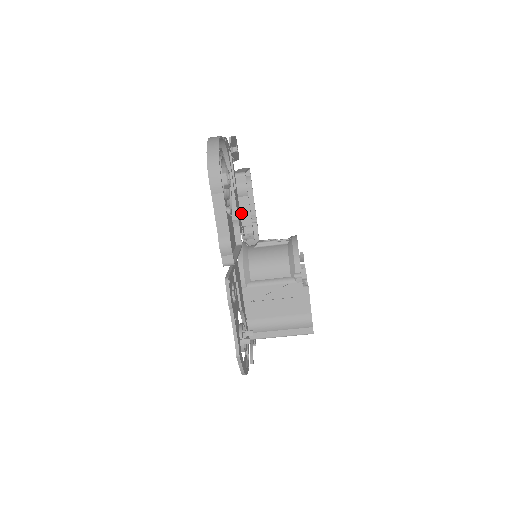
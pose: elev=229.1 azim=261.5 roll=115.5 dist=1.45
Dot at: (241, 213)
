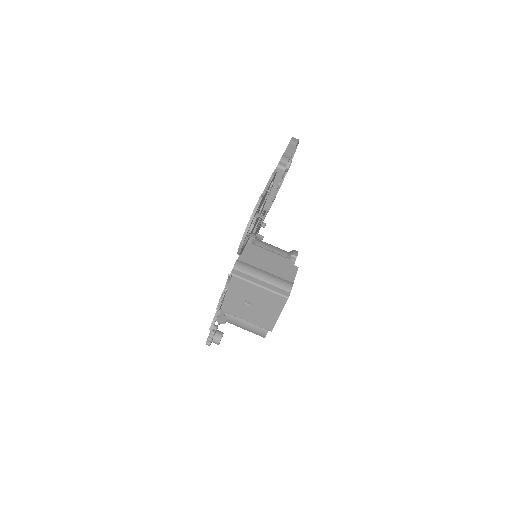
Dot at: occluded
